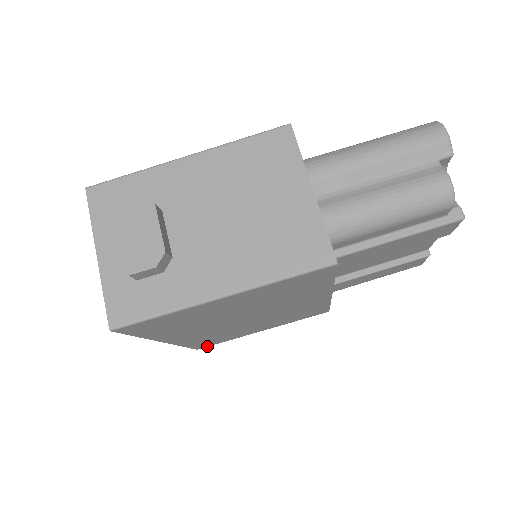
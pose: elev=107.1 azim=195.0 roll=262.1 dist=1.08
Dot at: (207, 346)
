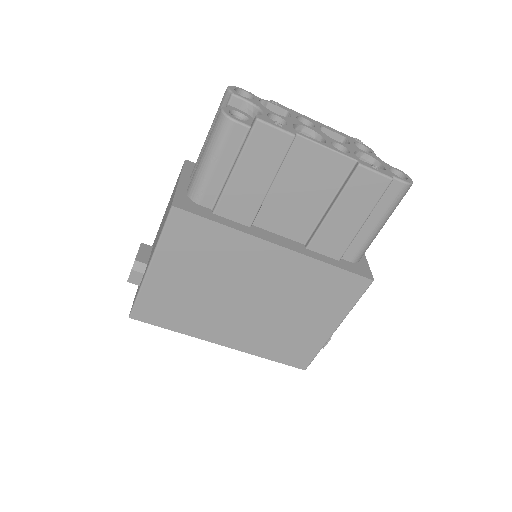
Dot at: (307, 363)
